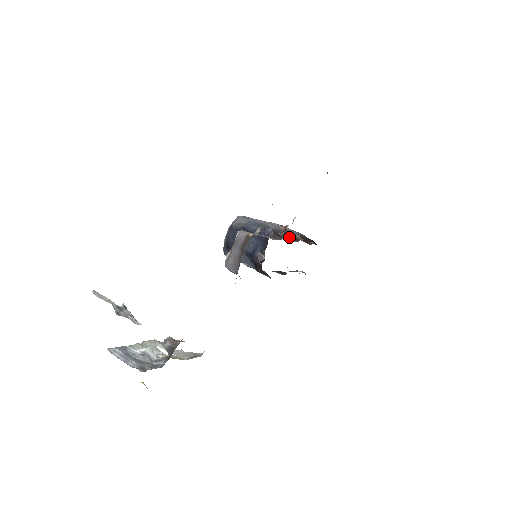
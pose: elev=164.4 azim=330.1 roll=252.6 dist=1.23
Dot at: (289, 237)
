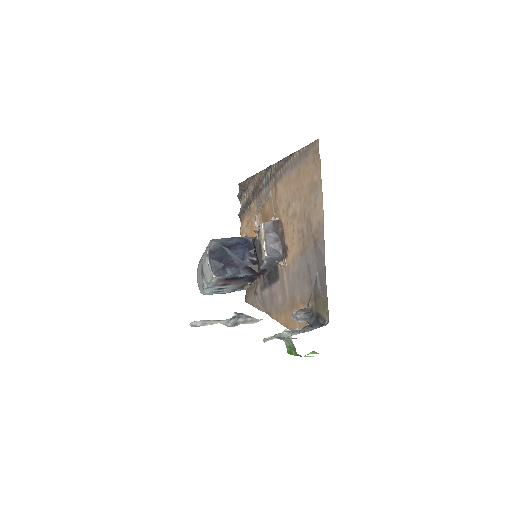
Dot at: occluded
